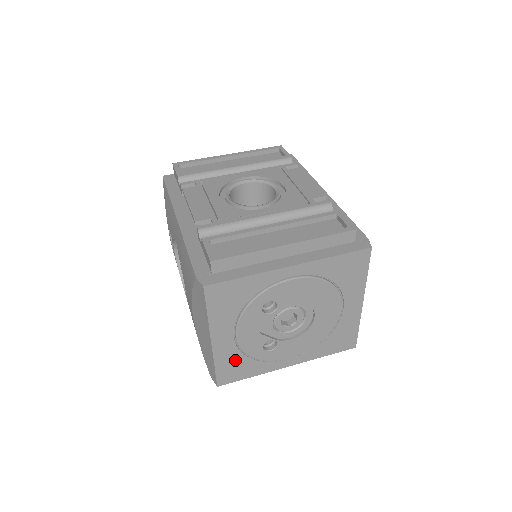
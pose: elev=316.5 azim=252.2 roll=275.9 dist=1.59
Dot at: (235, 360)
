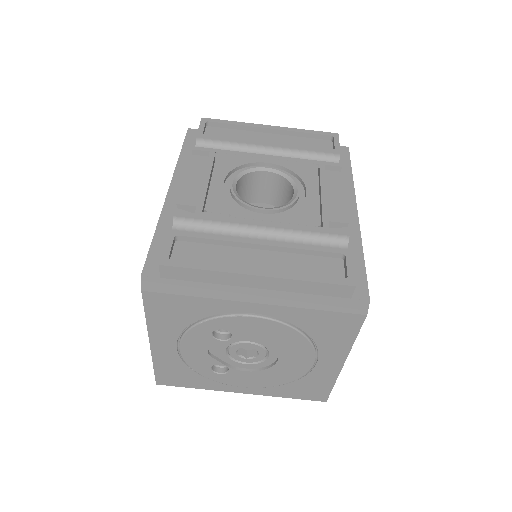
Dot at: (178, 368)
